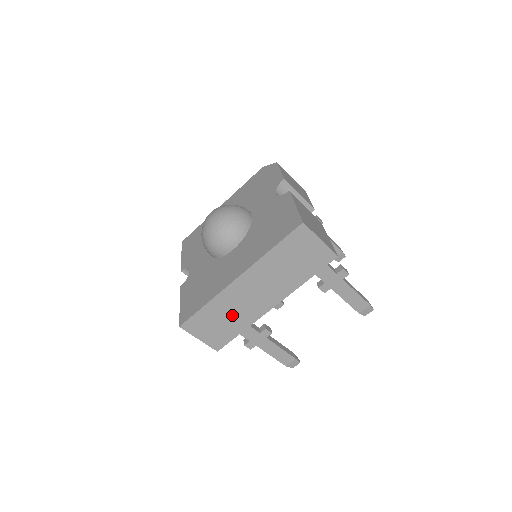
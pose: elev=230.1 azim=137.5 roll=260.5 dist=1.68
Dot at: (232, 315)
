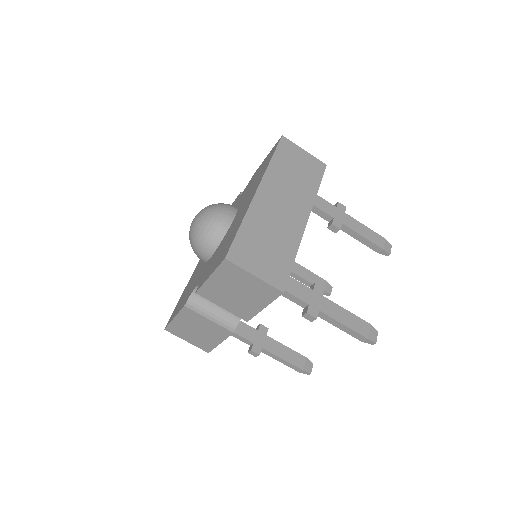
Dot at: (274, 236)
